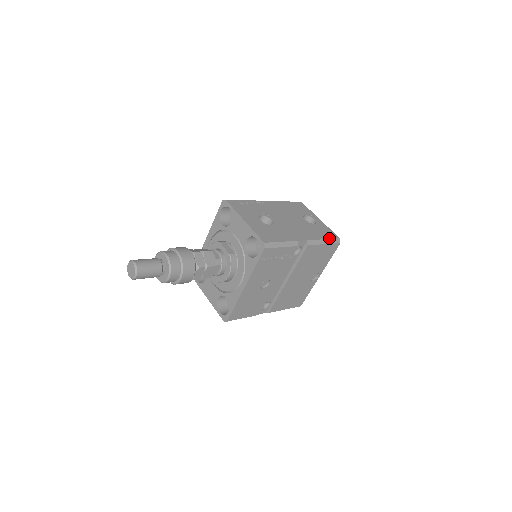
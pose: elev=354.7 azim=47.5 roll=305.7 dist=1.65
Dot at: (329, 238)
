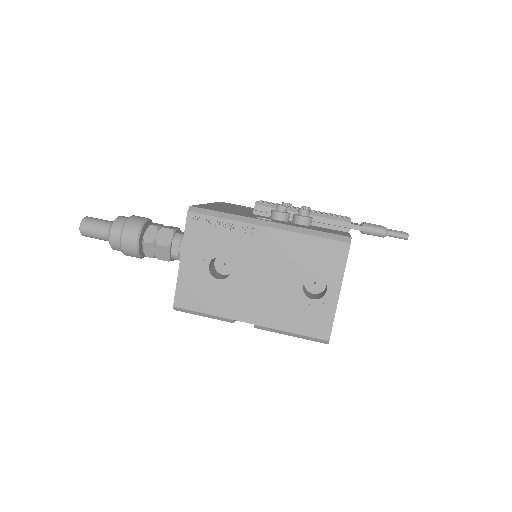
Dot at: (304, 334)
